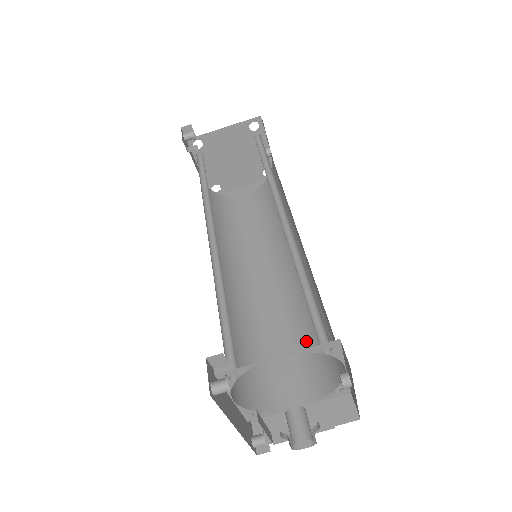
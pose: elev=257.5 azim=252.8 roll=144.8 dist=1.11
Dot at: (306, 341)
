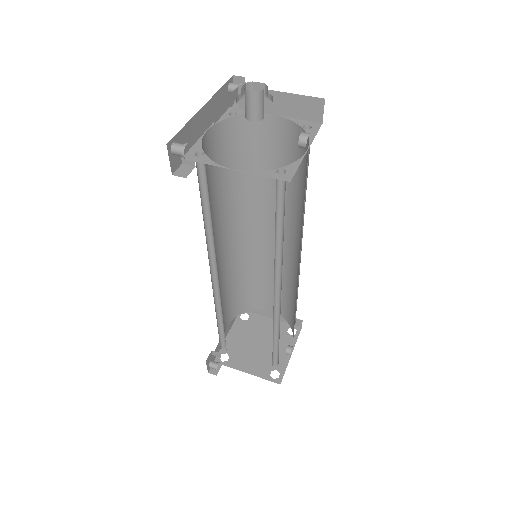
Dot at: occluded
